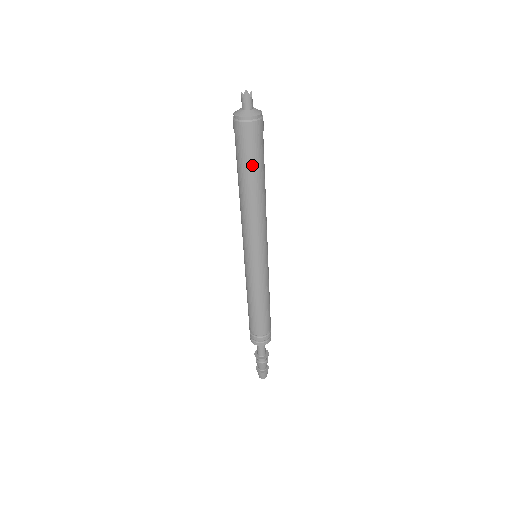
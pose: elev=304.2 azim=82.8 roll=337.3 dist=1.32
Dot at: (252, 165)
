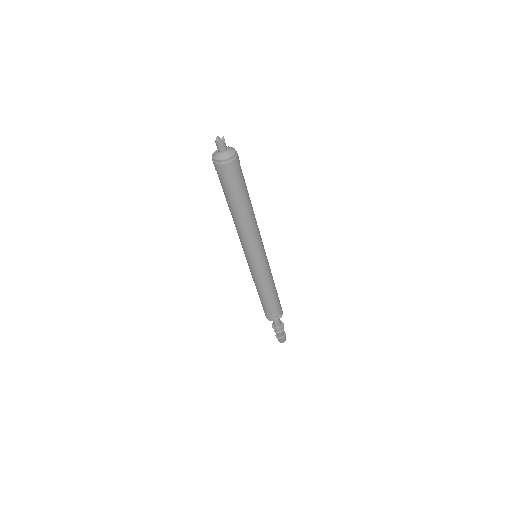
Dot at: (239, 192)
